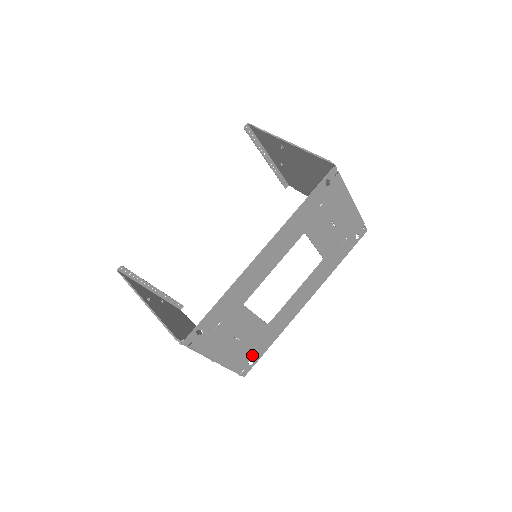
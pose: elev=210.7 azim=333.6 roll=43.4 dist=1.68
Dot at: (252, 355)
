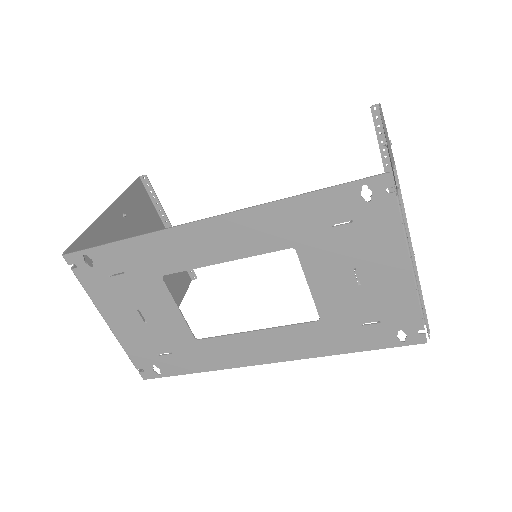
Dot at: (161, 361)
